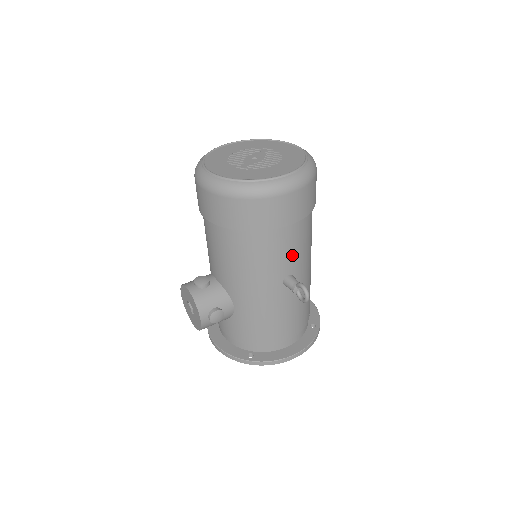
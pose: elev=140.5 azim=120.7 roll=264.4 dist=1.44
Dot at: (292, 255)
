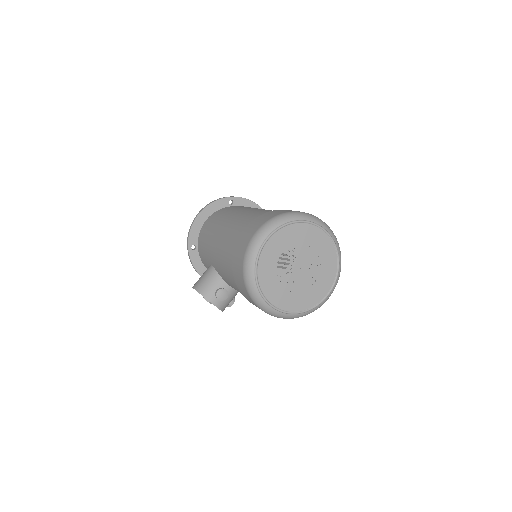
Dot at: occluded
